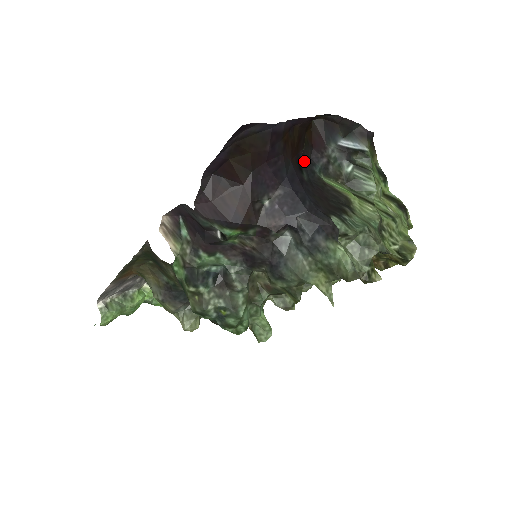
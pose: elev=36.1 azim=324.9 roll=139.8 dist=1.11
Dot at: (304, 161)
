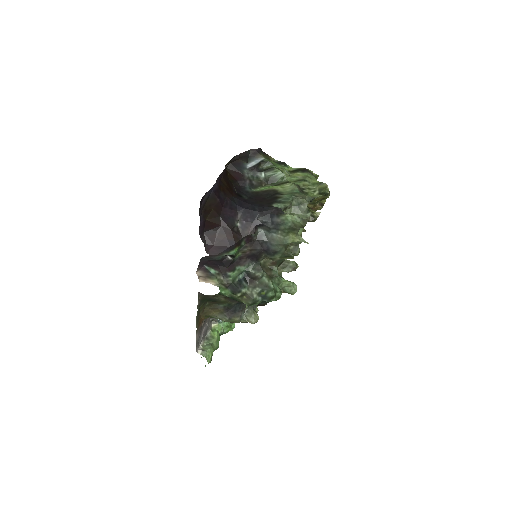
Dot at: (239, 191)
